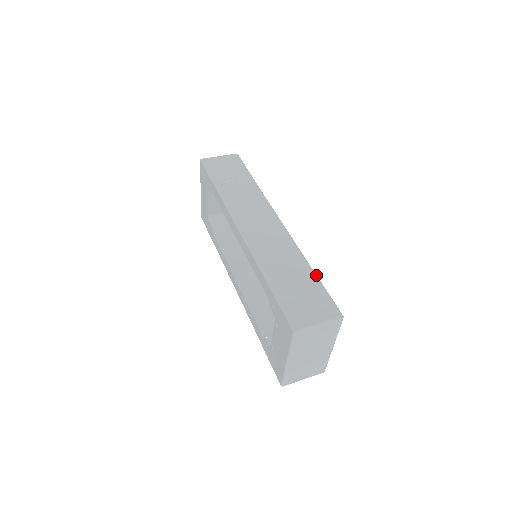
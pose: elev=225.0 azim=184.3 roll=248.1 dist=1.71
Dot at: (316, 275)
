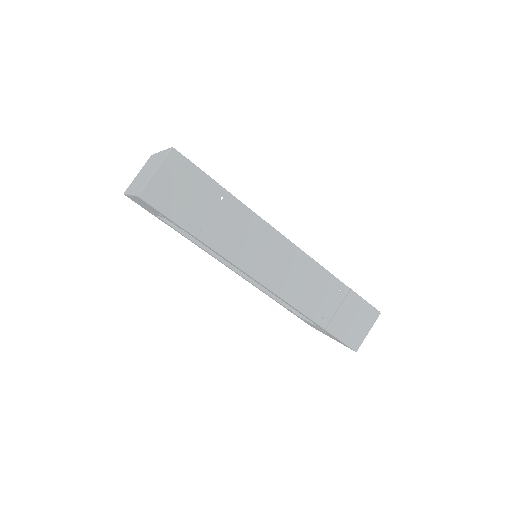
Dot at: (348, 288)
